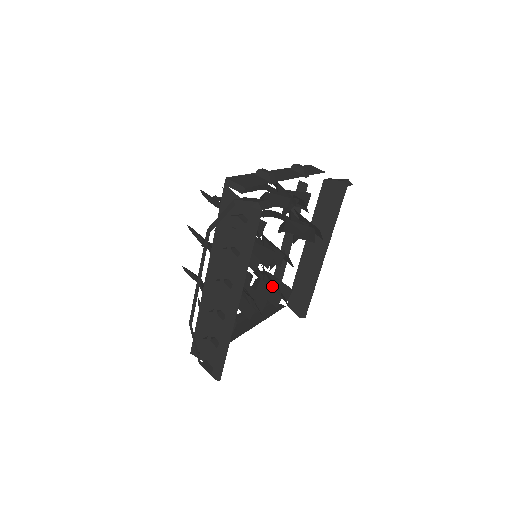
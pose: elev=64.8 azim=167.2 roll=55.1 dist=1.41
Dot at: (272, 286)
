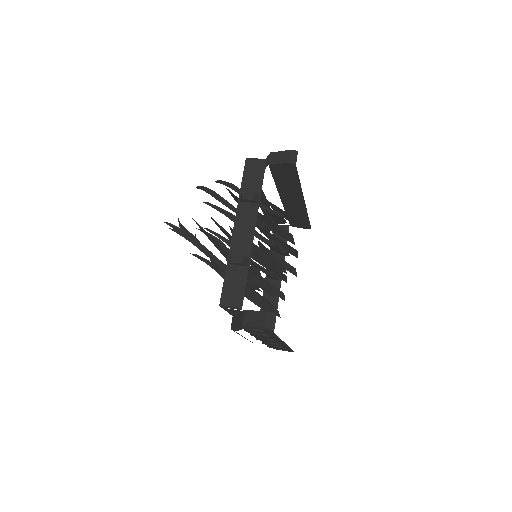
Dot at: occluded
